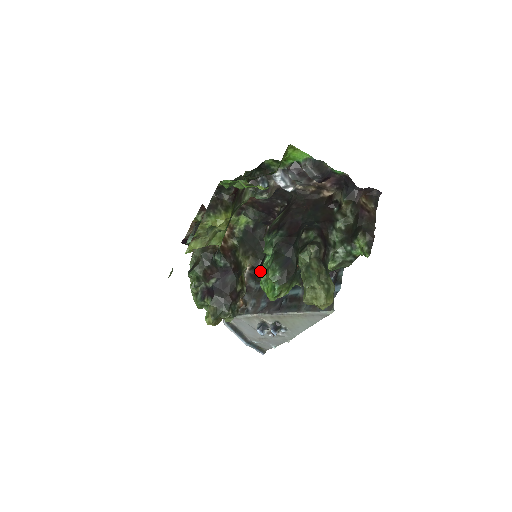
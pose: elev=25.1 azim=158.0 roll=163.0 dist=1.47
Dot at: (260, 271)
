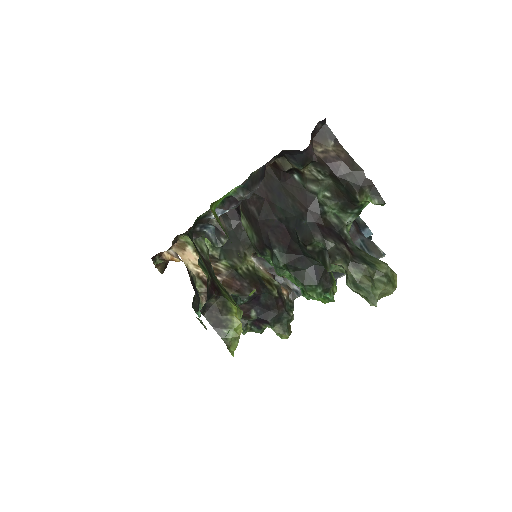
Dot at: (284, 277)
